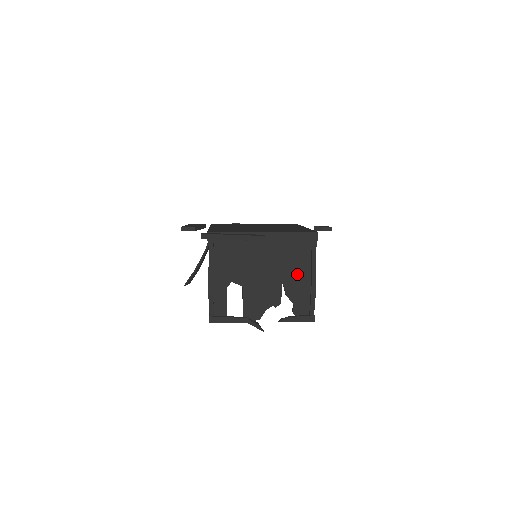
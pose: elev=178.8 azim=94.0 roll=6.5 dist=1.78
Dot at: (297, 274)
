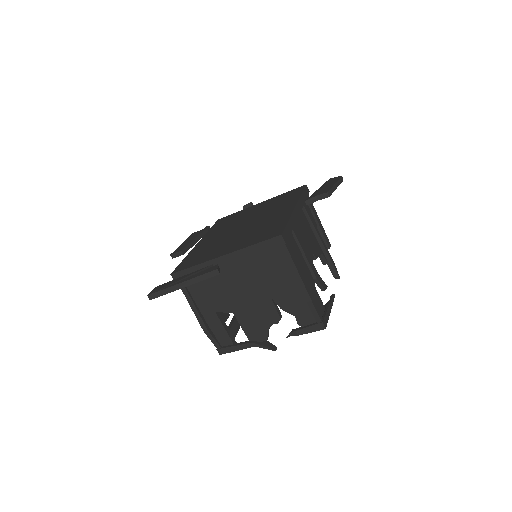
Dot at: (282, 285)
